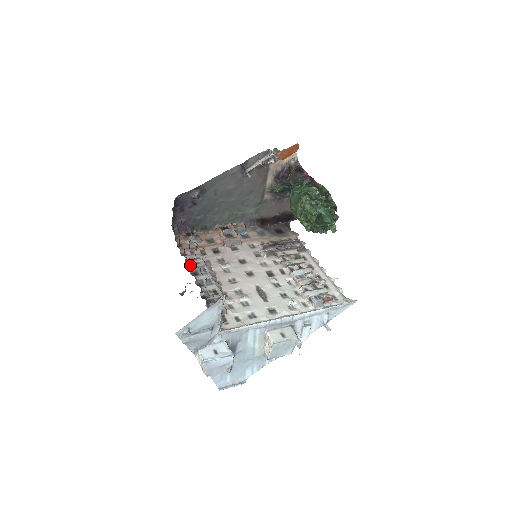
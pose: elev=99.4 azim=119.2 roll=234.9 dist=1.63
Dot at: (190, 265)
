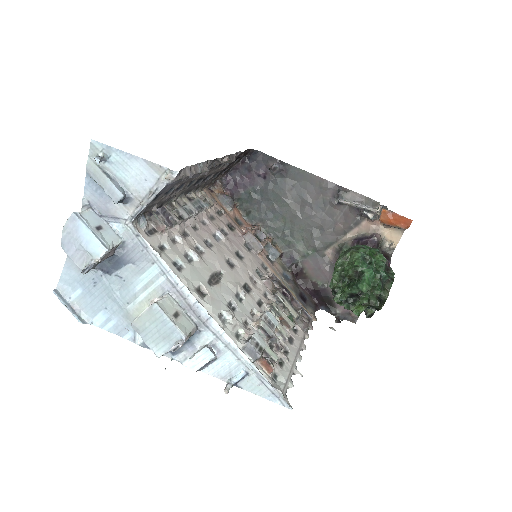
Dot at: (195, 193)
